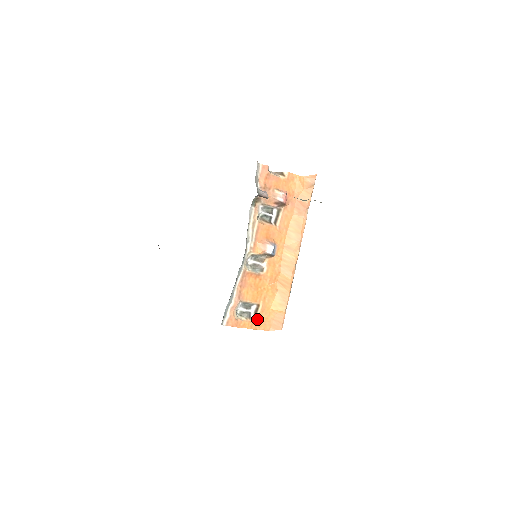
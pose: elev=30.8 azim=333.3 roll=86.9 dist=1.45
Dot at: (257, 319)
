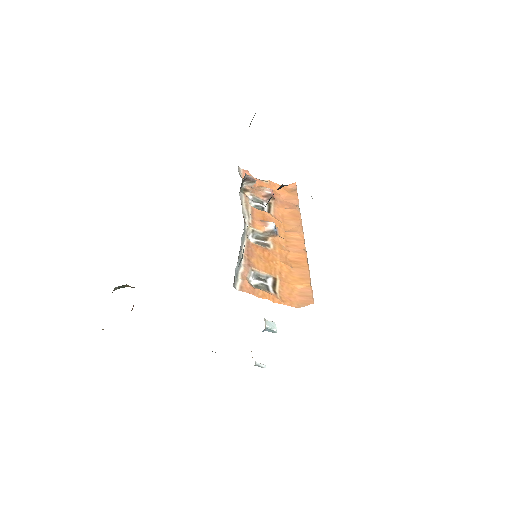
Dot at: (278, 293)
